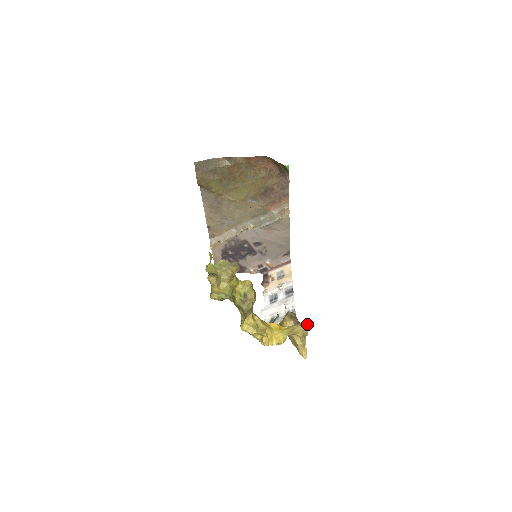
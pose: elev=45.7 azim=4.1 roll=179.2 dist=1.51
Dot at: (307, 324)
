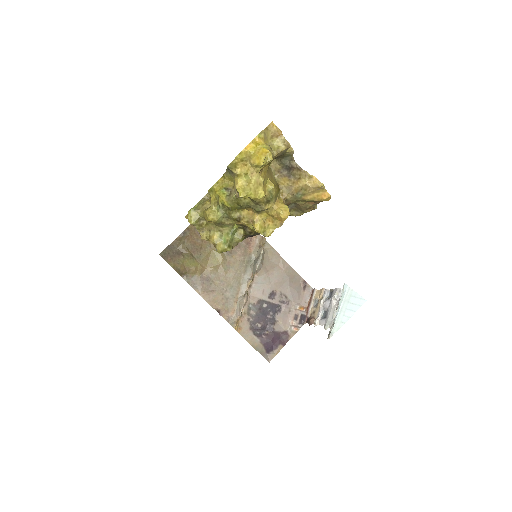
Dot at: (272, 123)
